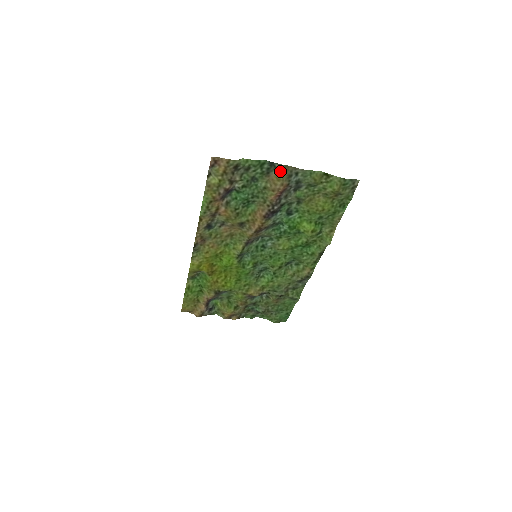
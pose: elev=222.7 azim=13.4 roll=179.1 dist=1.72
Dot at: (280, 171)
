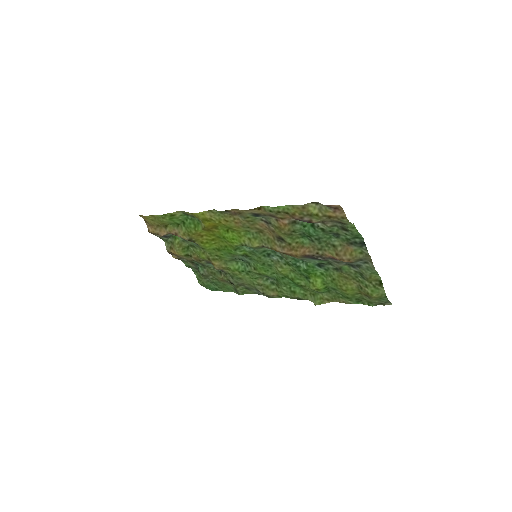
Dot at: (360, 251)
